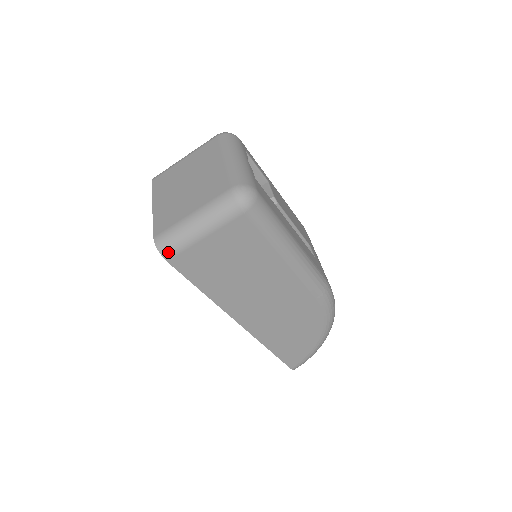
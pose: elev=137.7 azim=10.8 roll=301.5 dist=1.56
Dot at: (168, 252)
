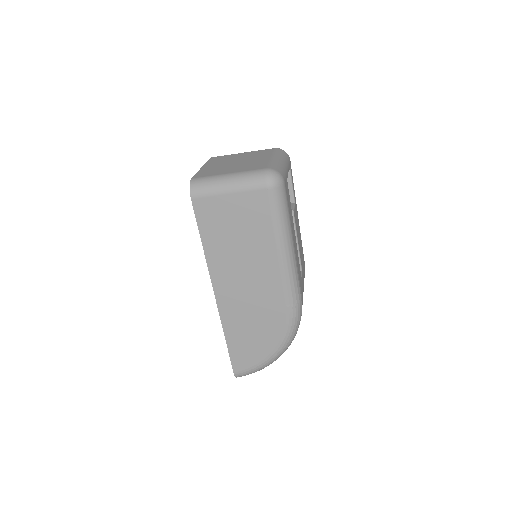
Dot at: (196, 192)
